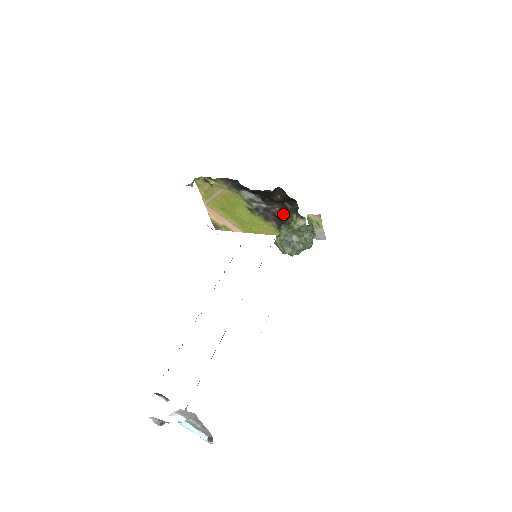
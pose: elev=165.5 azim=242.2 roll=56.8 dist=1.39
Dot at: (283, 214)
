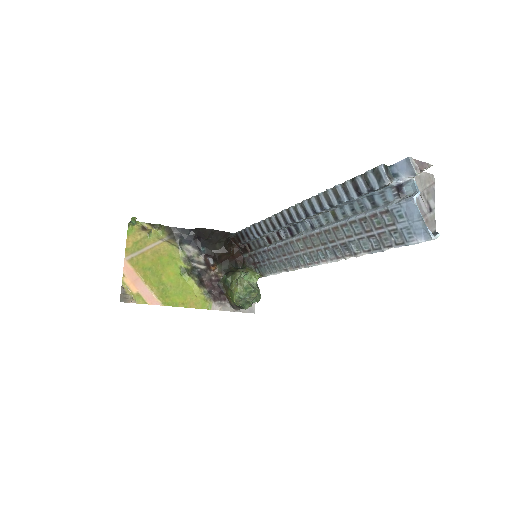
Dot at: (221, 277)
